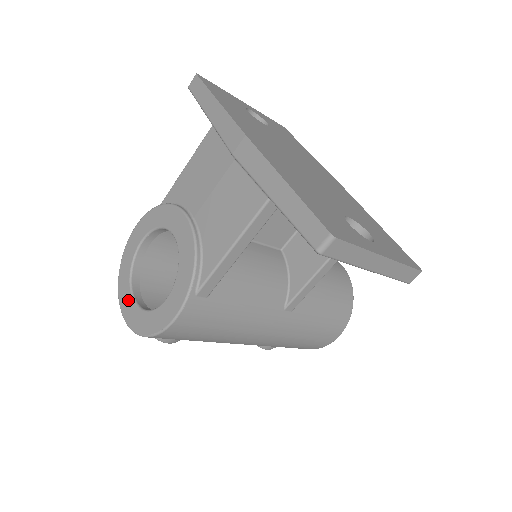
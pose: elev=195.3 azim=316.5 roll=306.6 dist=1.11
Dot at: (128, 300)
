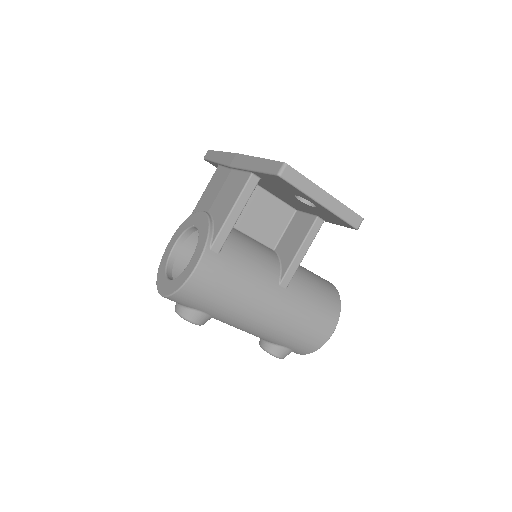
Dot at: (164, 282)
